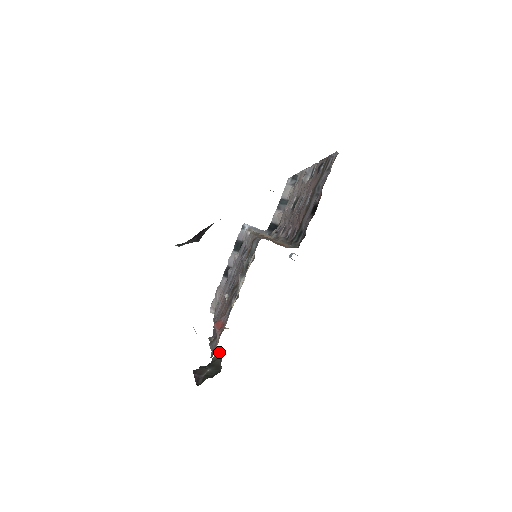
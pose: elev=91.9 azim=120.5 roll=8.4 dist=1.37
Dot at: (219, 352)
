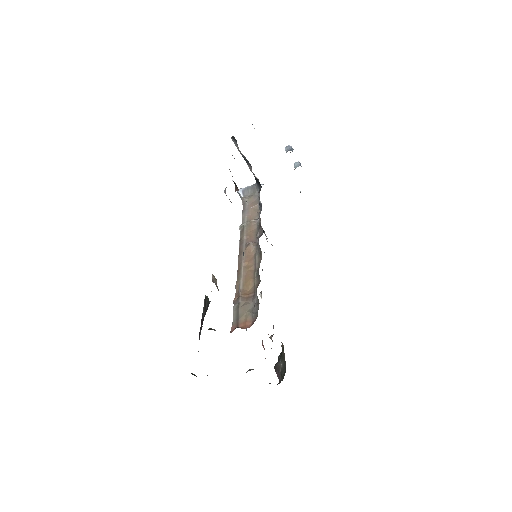
Dot at: (282, 343)
